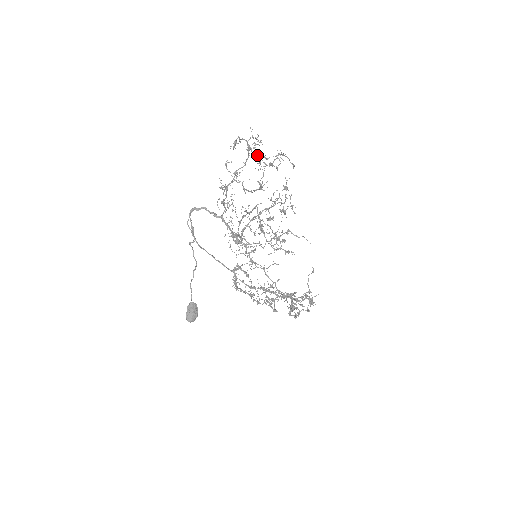
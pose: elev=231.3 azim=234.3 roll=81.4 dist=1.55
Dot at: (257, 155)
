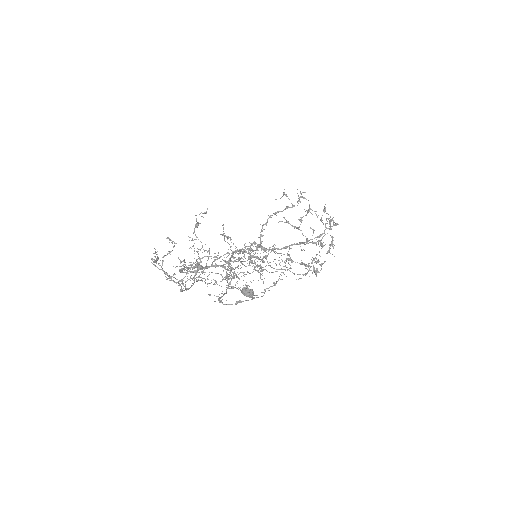
Dot at: (181, 280)
